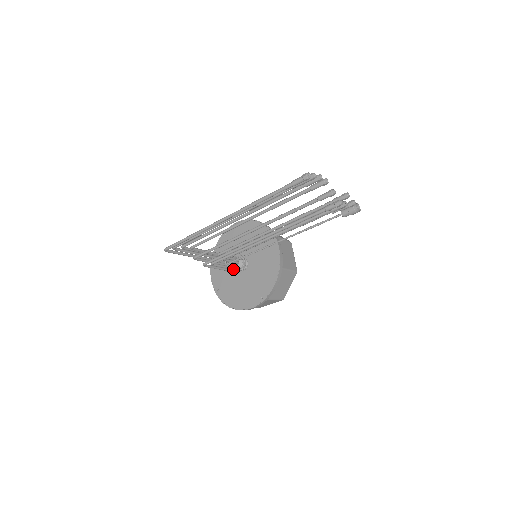
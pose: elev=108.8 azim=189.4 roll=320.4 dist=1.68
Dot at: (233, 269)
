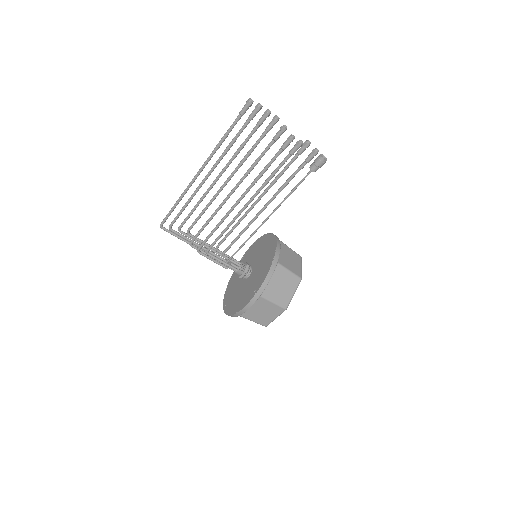
Dot at: (241, 281)
